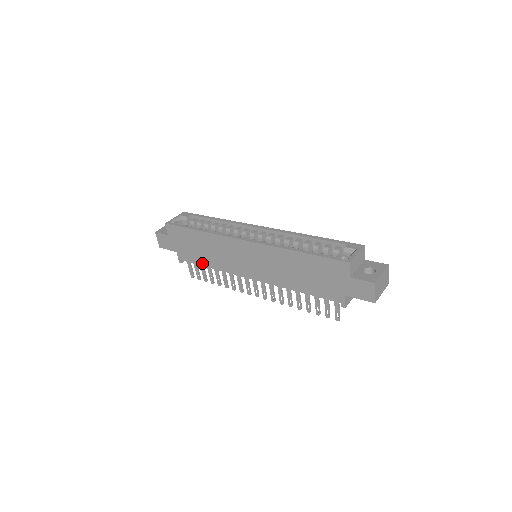
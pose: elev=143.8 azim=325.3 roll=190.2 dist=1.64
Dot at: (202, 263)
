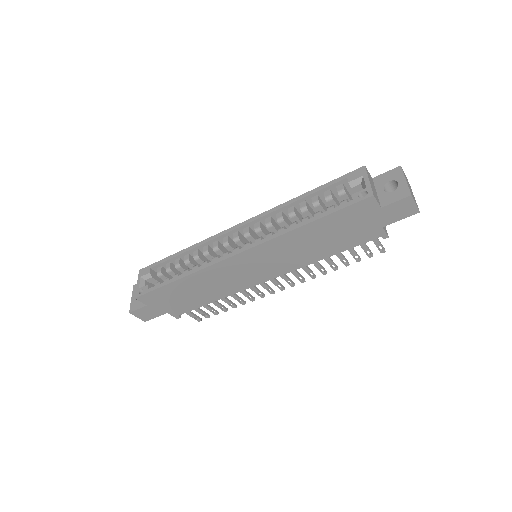
Dot at: (204, 303)
